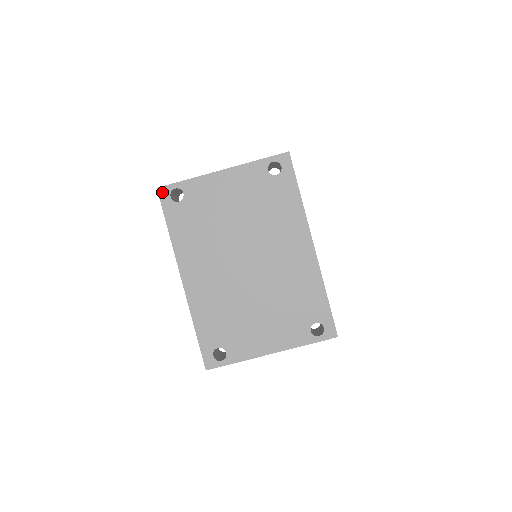
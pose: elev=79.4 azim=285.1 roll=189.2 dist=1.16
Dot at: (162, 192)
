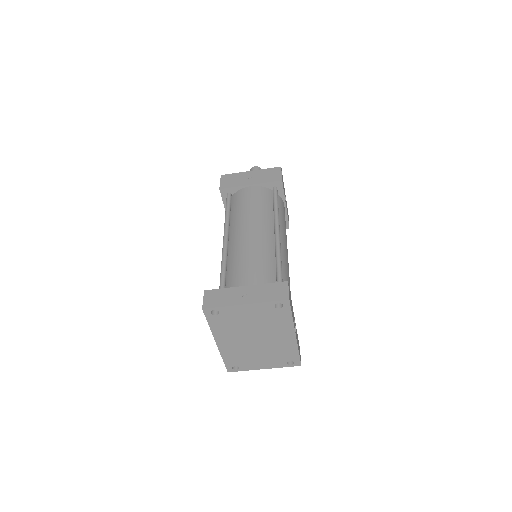
Dot at: (205, 311)
